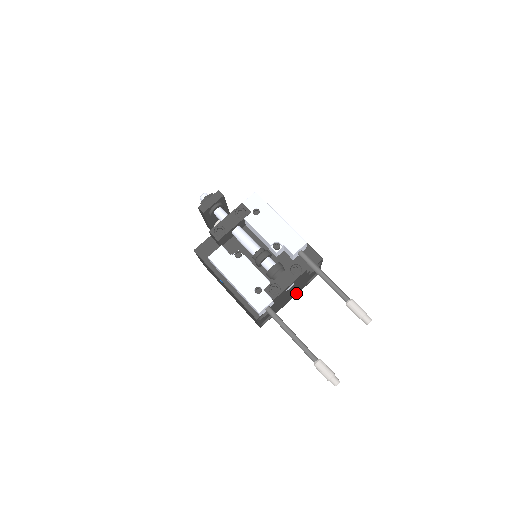
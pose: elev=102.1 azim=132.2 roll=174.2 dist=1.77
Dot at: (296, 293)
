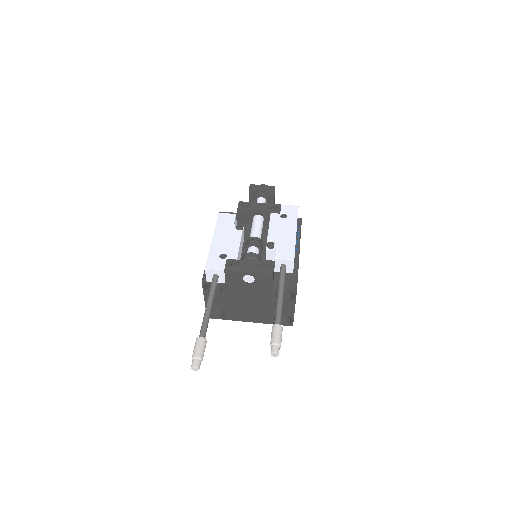
Dot at: (259, 318)
